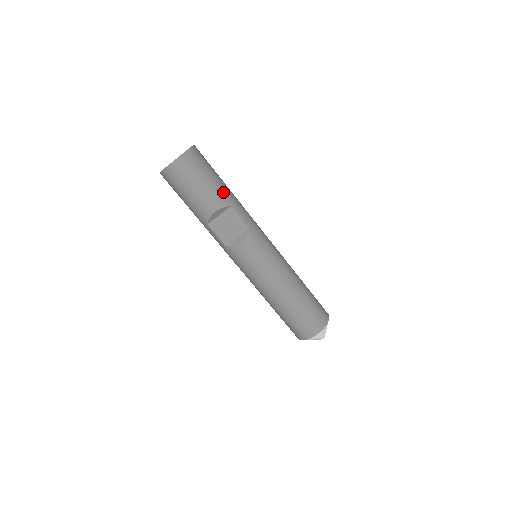
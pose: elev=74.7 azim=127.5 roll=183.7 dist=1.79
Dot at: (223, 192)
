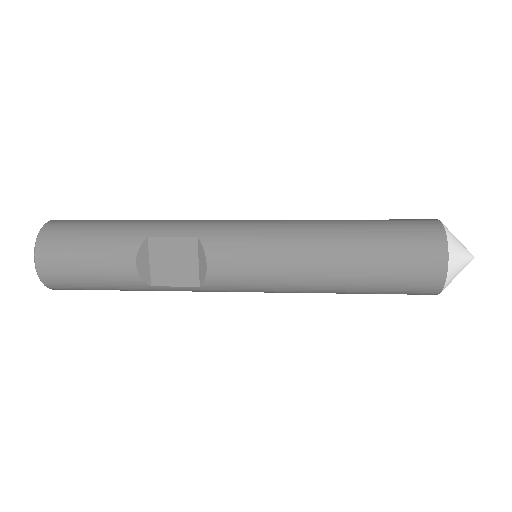
Dot at: (123, 232)
